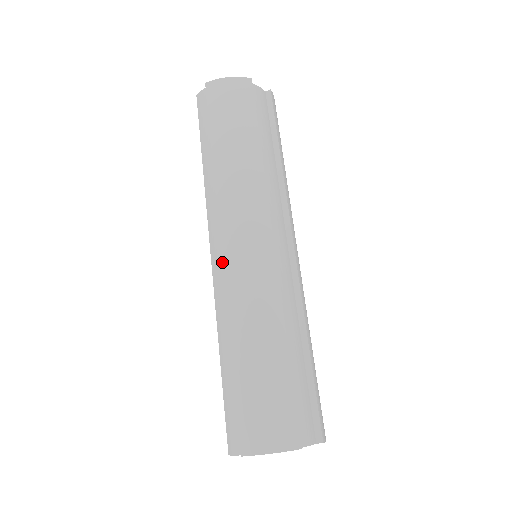
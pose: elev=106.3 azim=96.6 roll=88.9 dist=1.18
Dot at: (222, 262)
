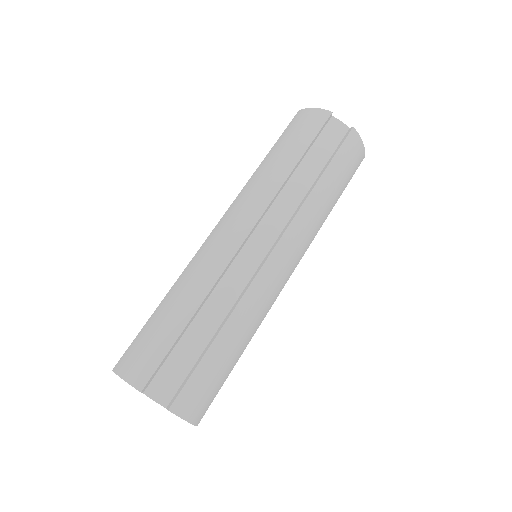
Dot at: occluded
